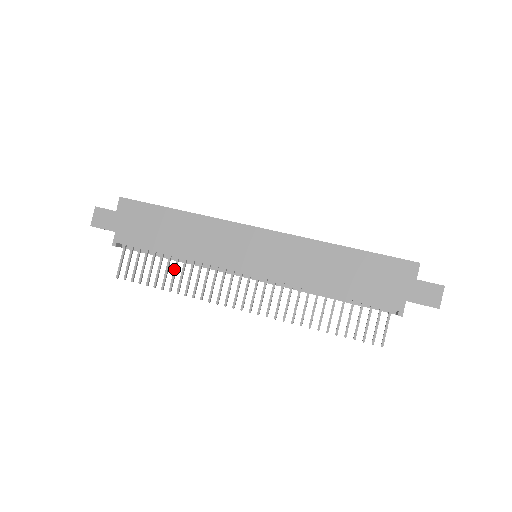
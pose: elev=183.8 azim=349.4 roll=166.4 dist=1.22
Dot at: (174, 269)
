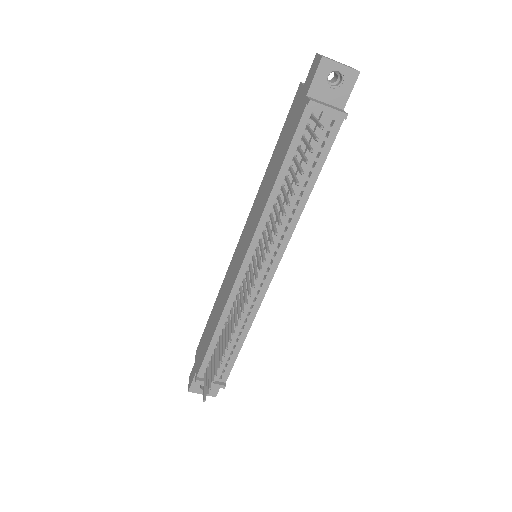
Dot at: (222, 339)
